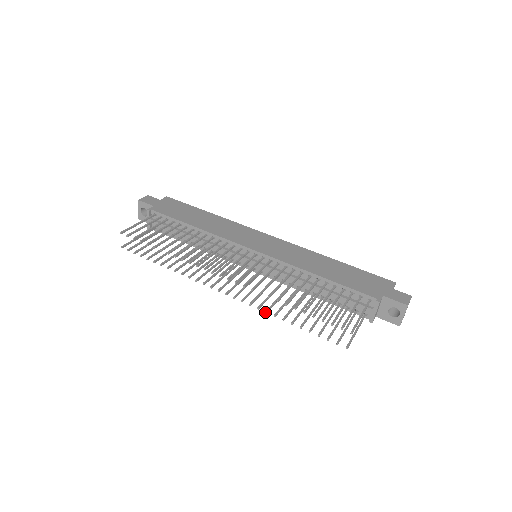
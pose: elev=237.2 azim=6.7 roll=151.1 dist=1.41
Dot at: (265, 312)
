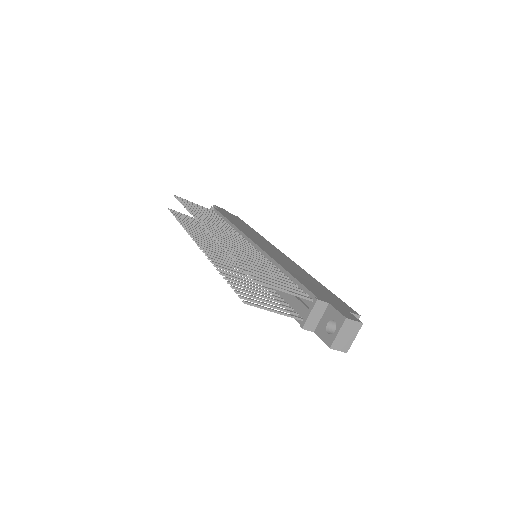
Dot at: (210, 261)
